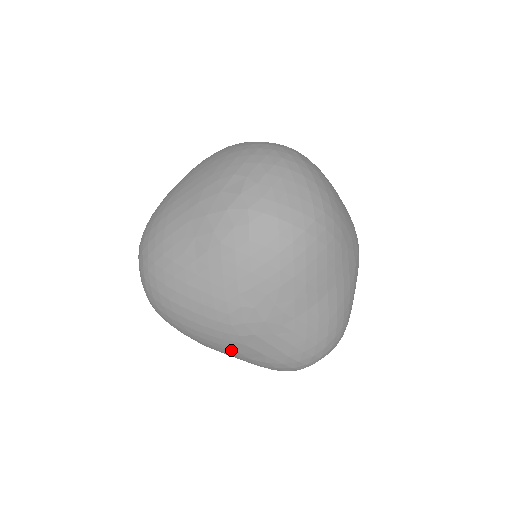
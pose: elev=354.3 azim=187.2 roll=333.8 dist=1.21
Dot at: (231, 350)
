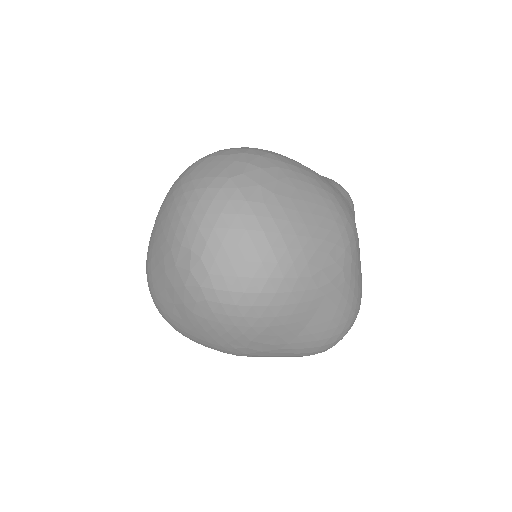
Dot at: occluded
